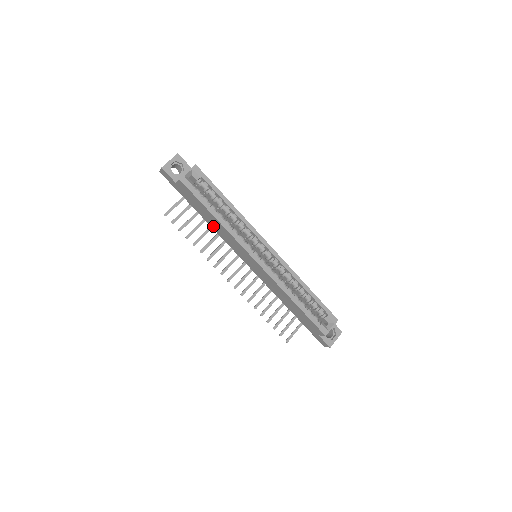
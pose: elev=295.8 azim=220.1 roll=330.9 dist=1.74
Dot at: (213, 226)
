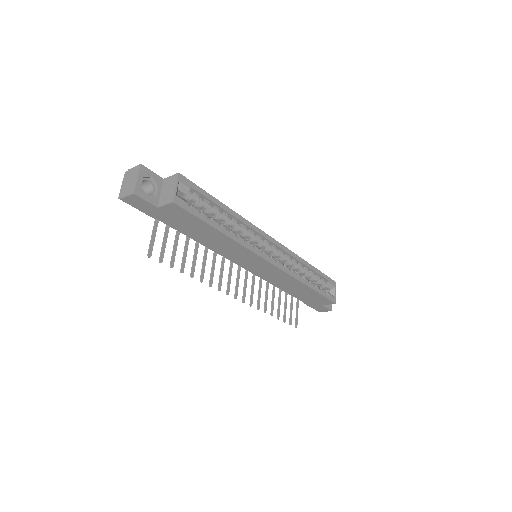
Dot at: (207, 243)
